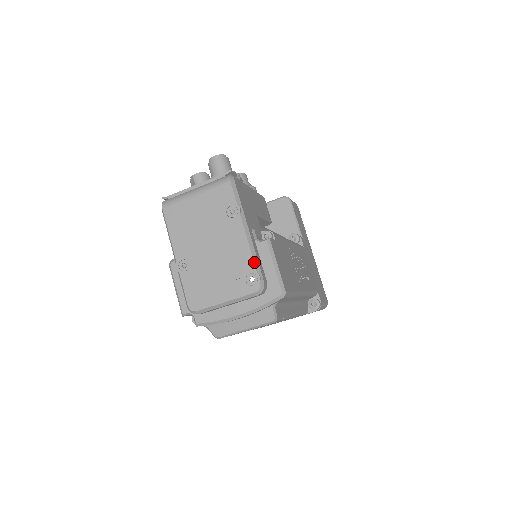
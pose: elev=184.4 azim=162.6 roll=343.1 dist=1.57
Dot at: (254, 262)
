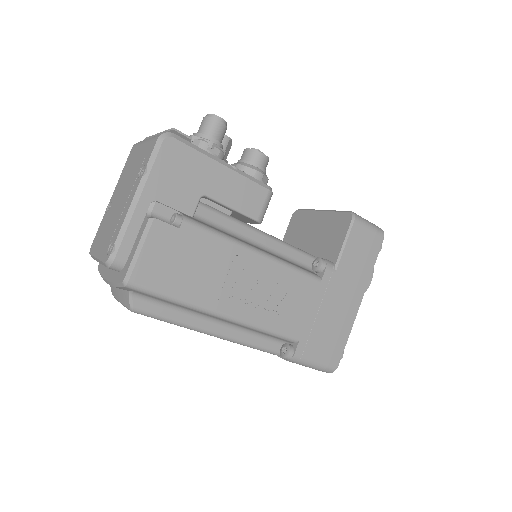
Dot at: (119, 232)
